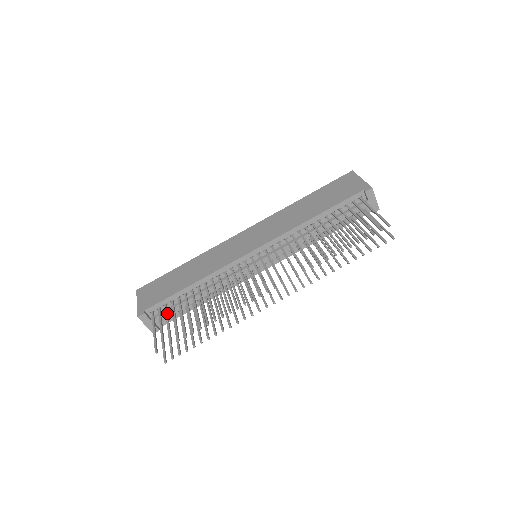
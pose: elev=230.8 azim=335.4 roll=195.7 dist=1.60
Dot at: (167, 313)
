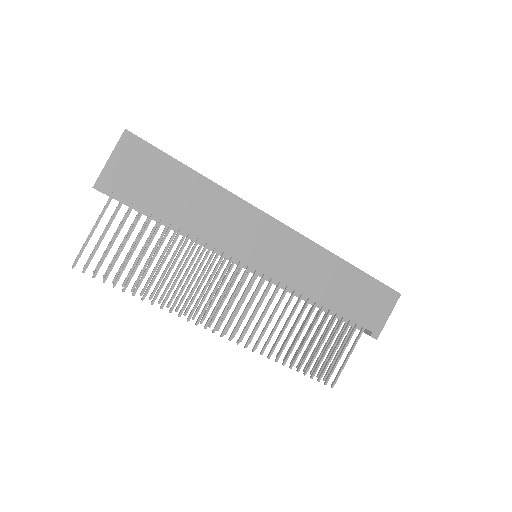
Dot at: occluded
